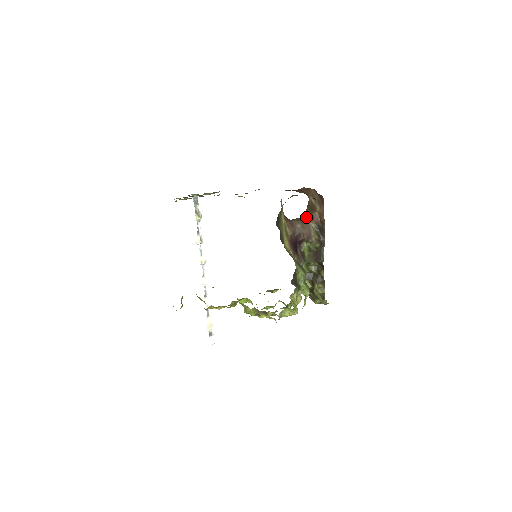
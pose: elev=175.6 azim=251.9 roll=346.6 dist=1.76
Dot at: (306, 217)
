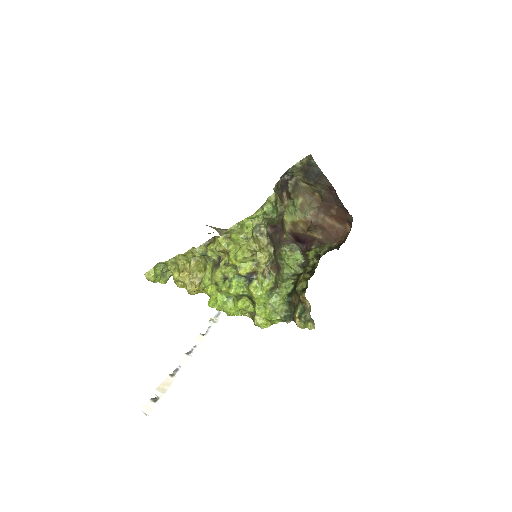
Dot at: occluded
